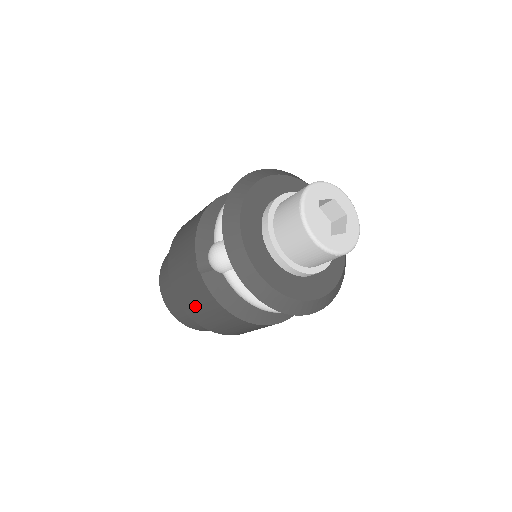
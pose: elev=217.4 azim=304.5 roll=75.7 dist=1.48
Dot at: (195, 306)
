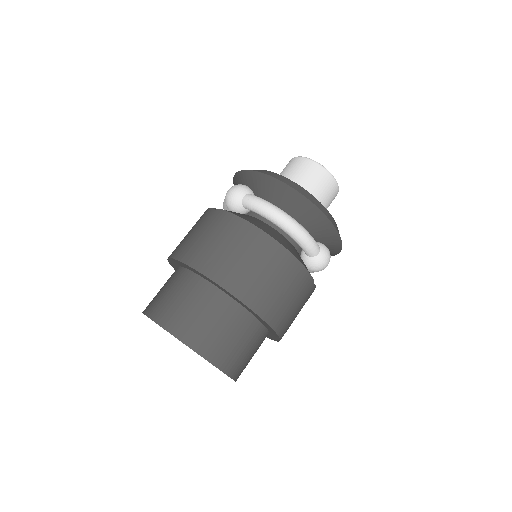
Dot at: (211, 248)
